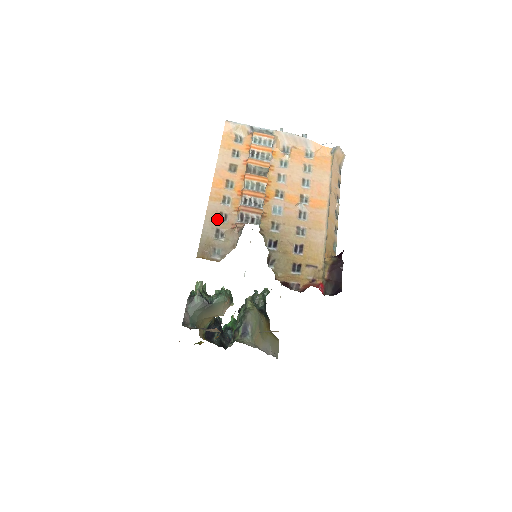
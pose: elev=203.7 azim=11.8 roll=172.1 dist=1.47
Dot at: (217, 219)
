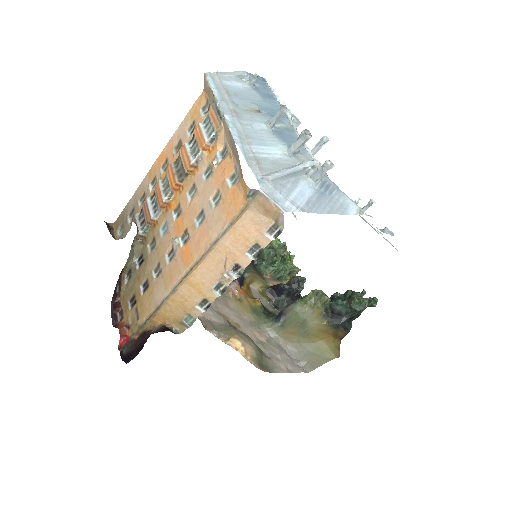
Dot at: (139, 198)
